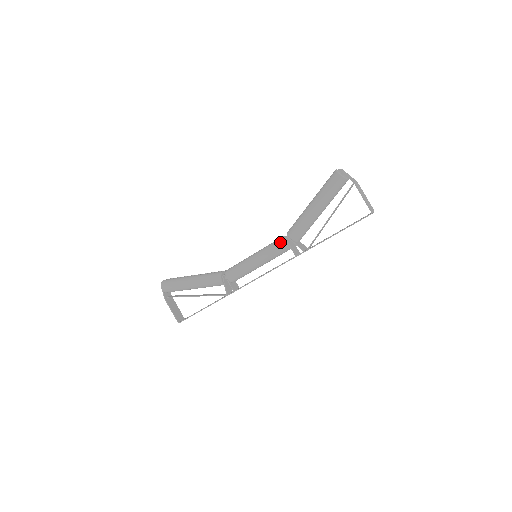
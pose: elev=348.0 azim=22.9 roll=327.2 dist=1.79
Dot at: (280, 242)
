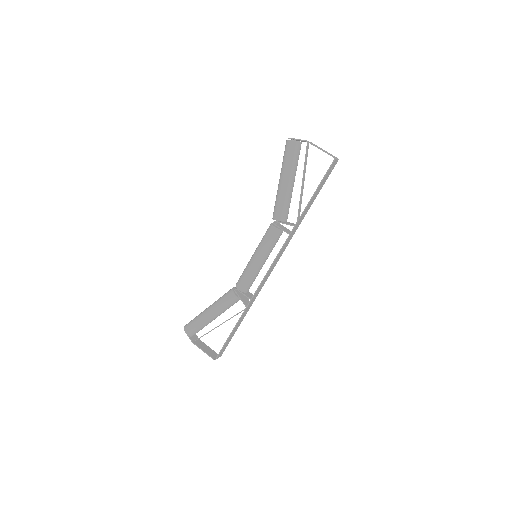
Dot at: (270, 229)
